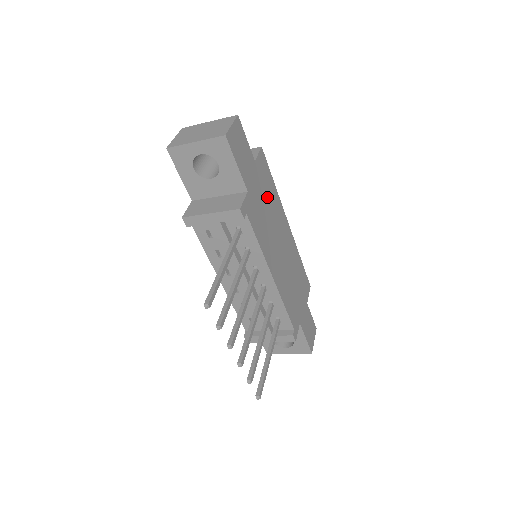
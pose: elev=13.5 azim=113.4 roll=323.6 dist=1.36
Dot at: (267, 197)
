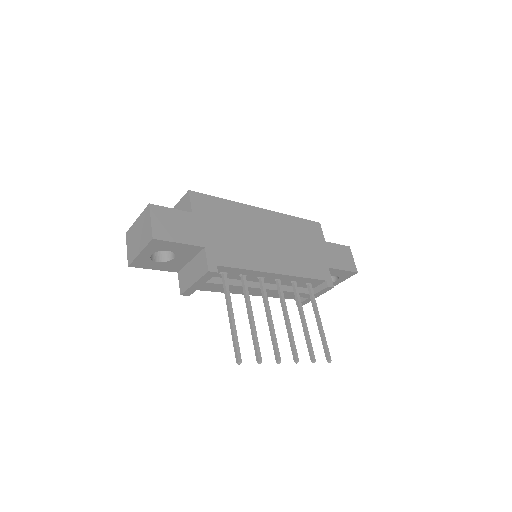
Dot at: (225, 221)
